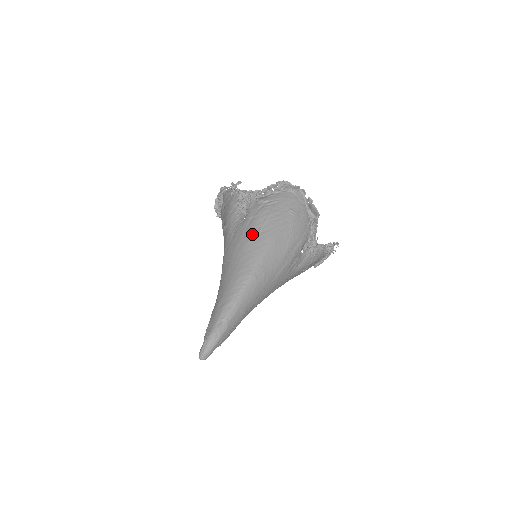
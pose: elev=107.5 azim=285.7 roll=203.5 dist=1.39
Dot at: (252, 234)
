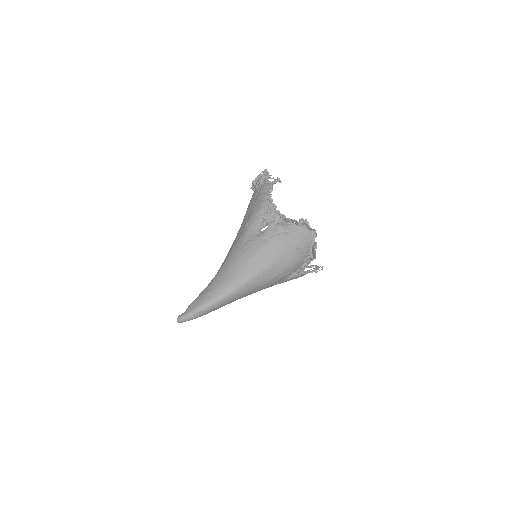
Dot at: (257, 254)
